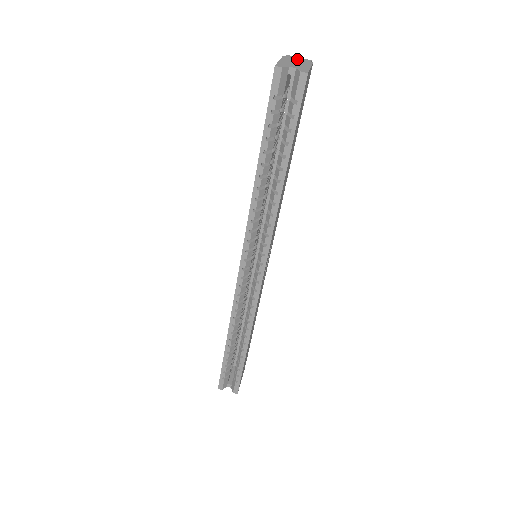
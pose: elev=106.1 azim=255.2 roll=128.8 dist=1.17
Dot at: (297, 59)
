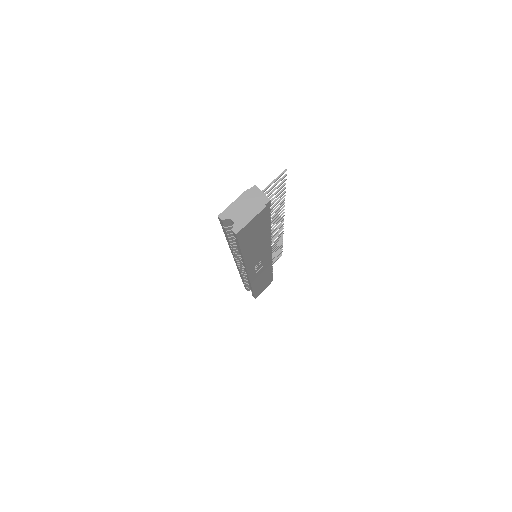
Dot at: (256, 197)
